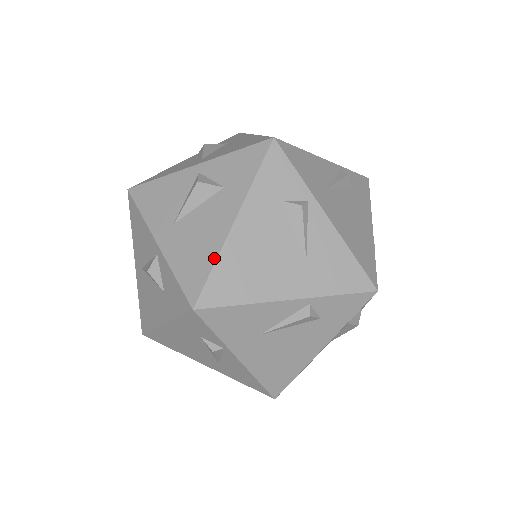
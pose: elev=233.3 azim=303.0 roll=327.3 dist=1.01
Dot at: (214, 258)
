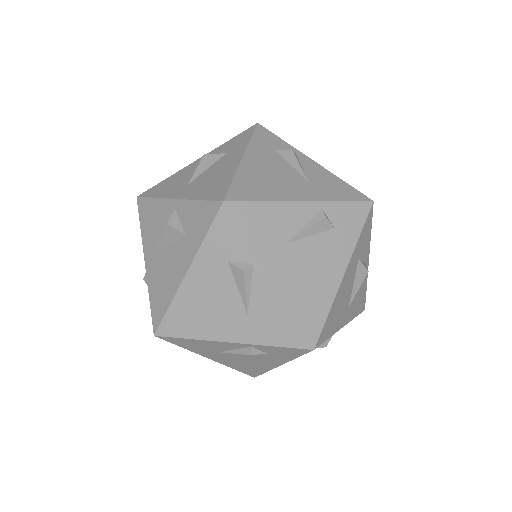
Dot at: (232, 175)
